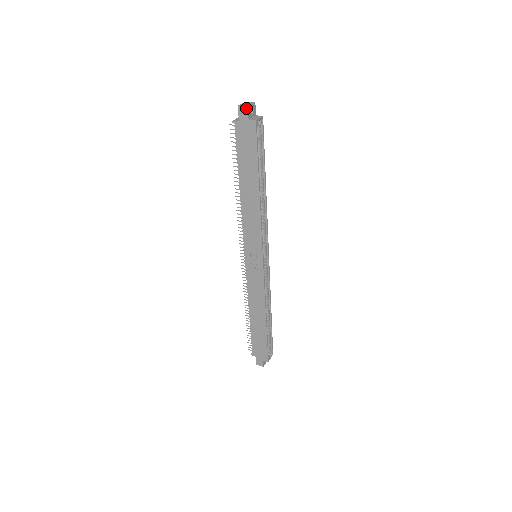
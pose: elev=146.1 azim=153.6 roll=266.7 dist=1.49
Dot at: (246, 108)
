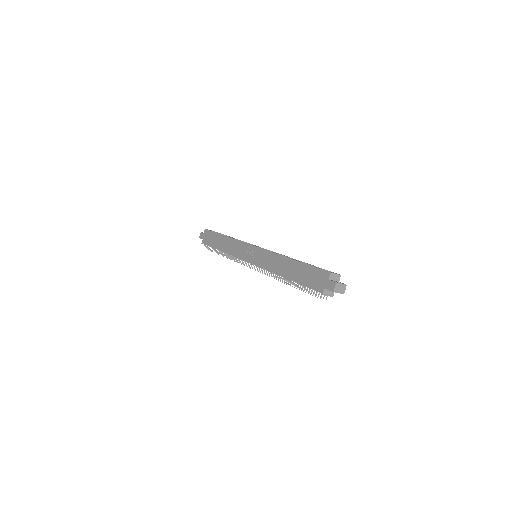
Dot at: (201, 233)
